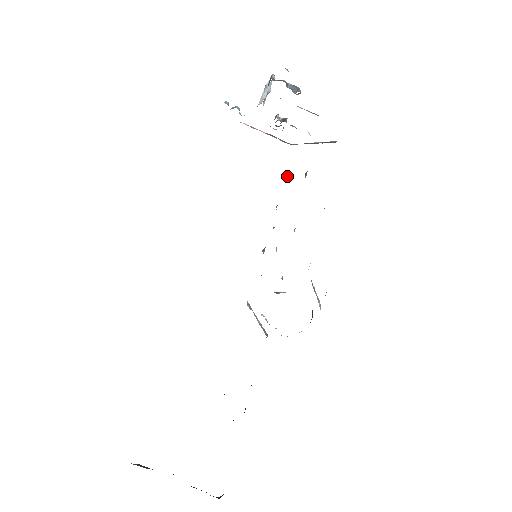
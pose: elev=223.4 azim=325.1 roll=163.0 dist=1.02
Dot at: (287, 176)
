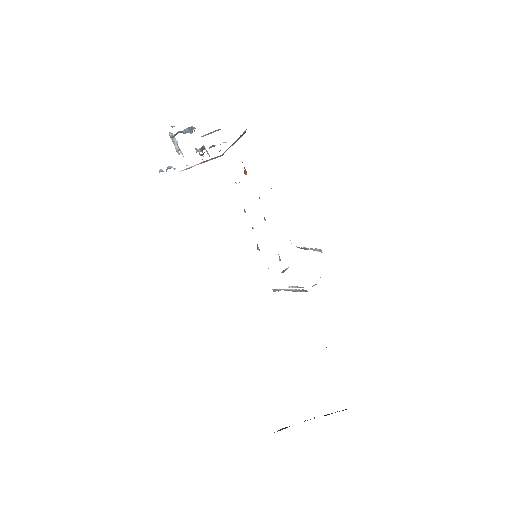
Dot at: occluded
